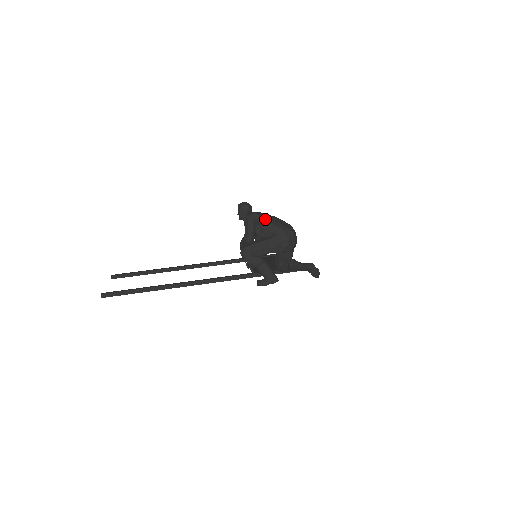
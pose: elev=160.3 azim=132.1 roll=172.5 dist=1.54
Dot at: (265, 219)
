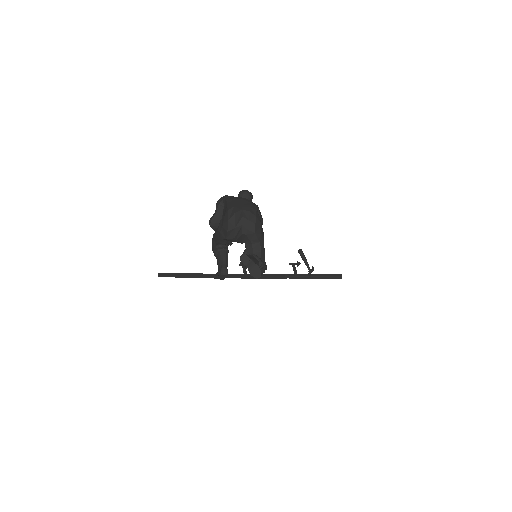
Dot at: (226, 200)
